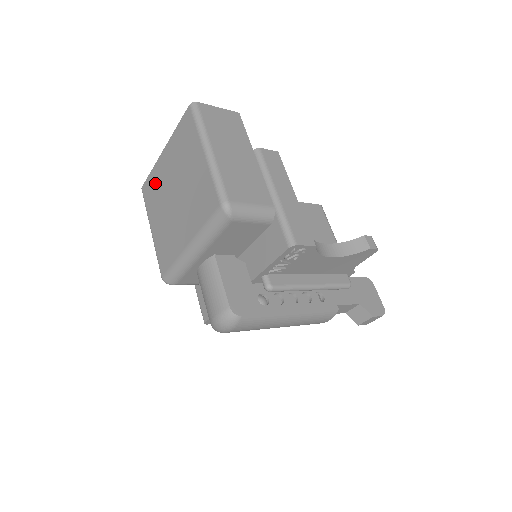
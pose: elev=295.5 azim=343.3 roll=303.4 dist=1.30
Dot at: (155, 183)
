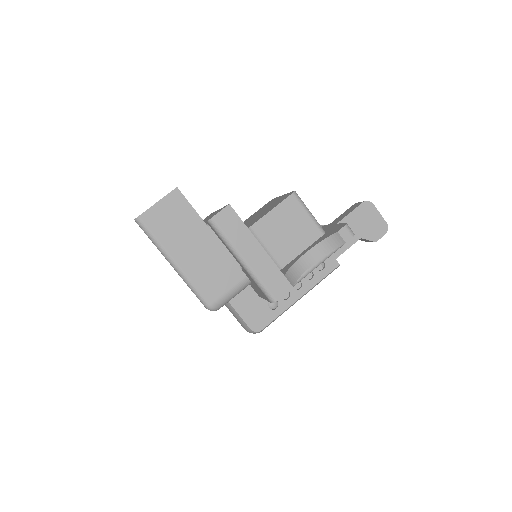
Dot at: occluded
